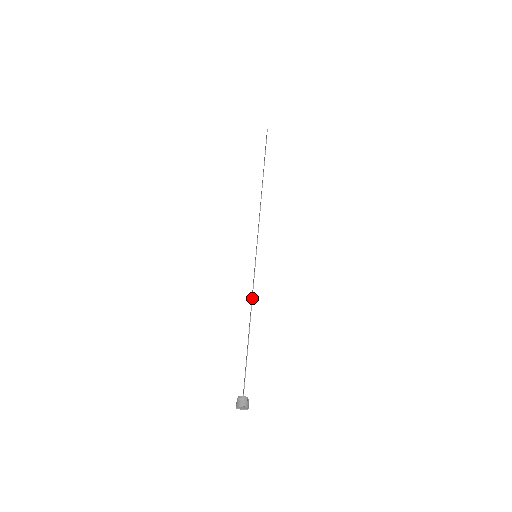
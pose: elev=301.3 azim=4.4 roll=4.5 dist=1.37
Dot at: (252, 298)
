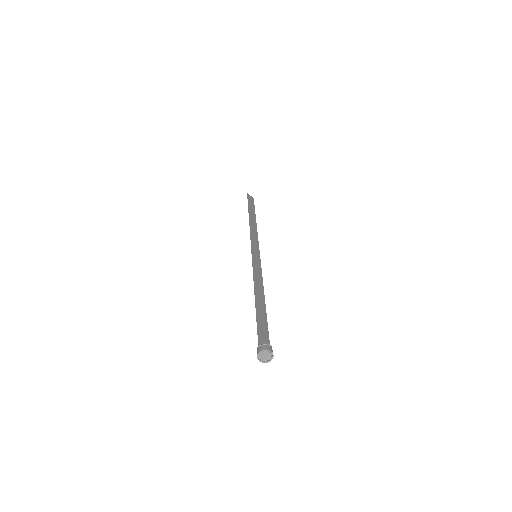
Dot at: (253, 279)
